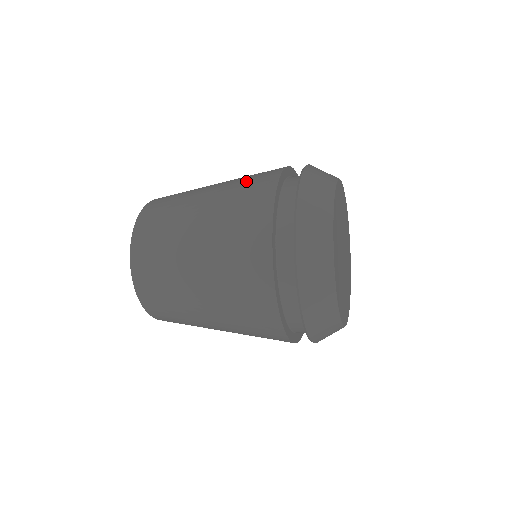
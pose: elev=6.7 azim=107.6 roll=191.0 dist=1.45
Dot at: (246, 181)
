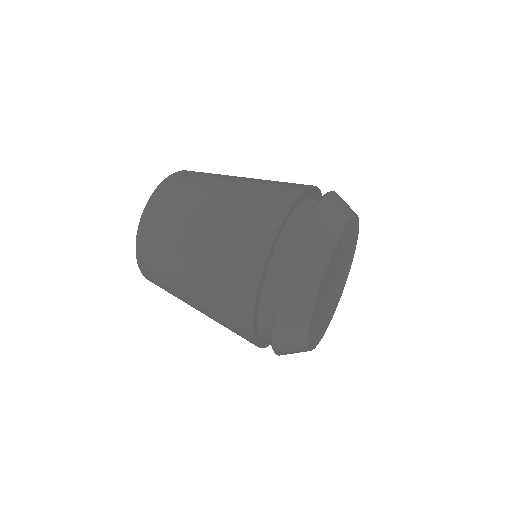
Dot at: (222, 292)
